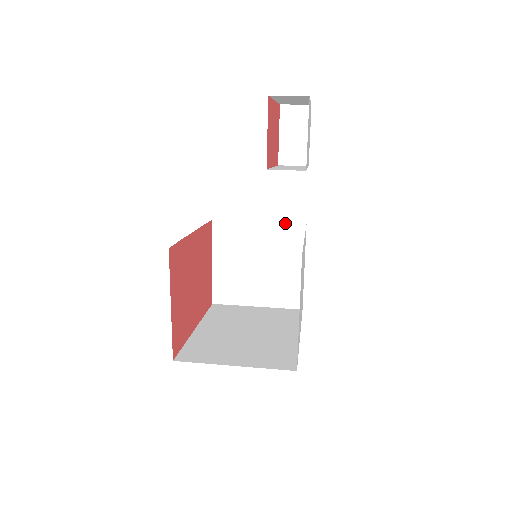
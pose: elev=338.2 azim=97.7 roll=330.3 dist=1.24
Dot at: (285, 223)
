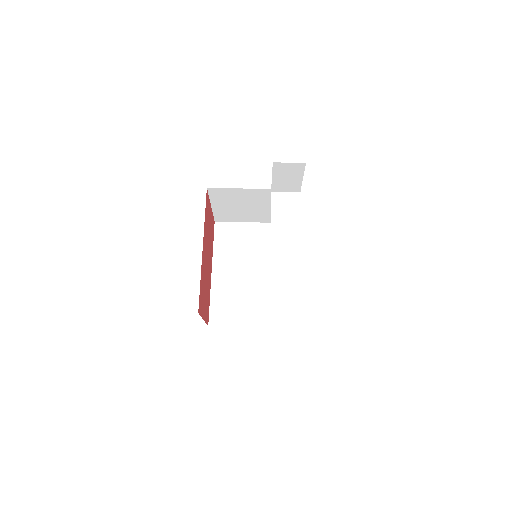
Dot at: occluded
